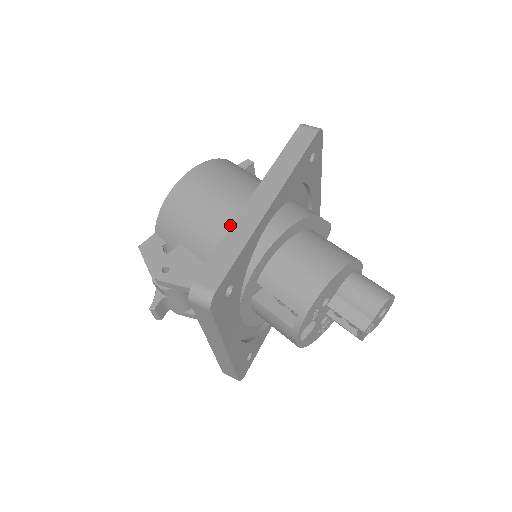
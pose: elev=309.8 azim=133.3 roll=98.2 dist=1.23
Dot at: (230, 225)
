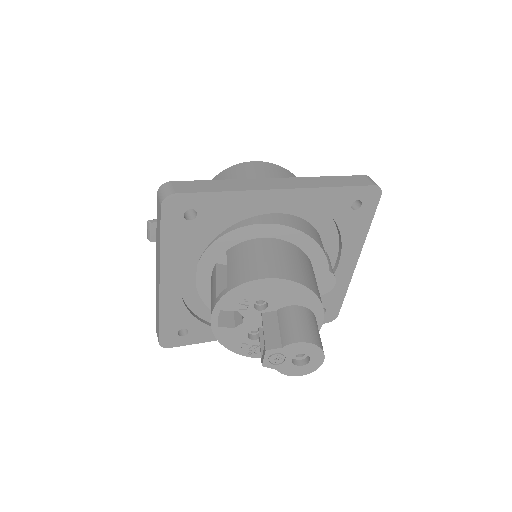
Dot at: occluded
